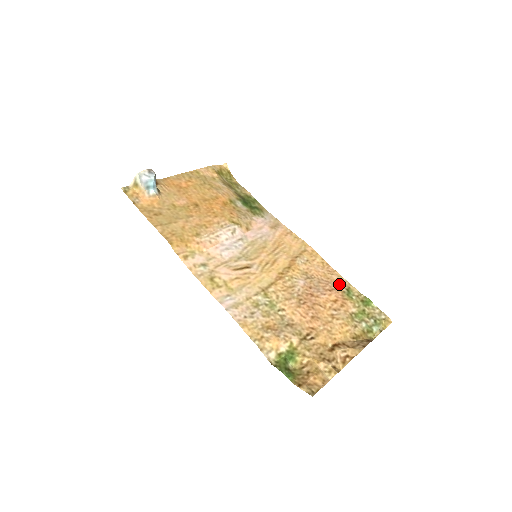
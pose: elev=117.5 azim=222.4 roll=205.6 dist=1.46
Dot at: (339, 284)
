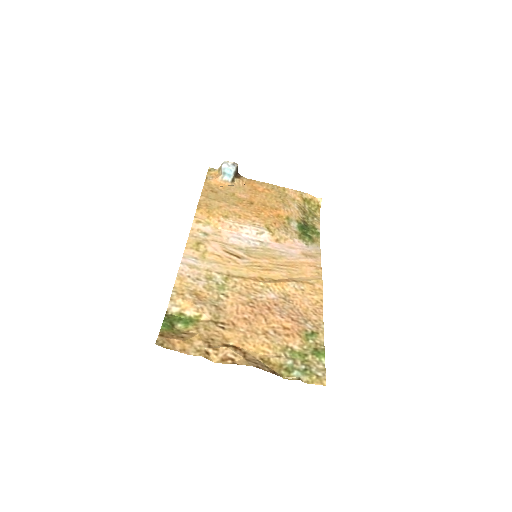
Dot at: (311, 324)
